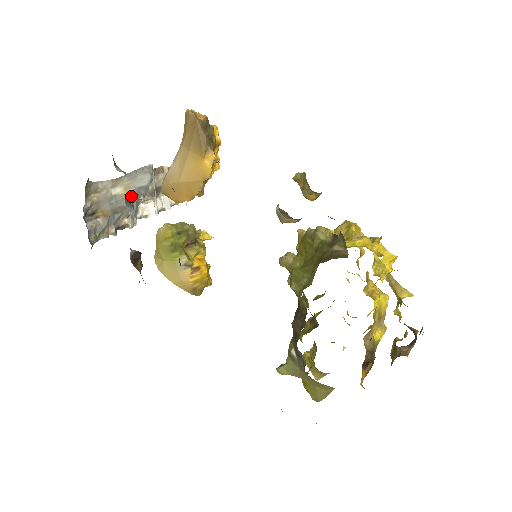
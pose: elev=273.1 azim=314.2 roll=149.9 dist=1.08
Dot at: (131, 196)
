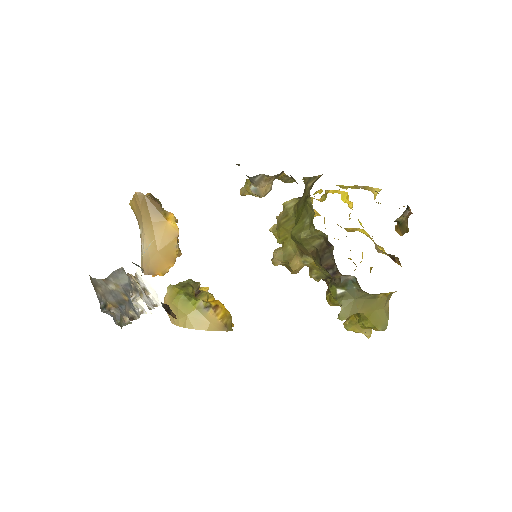
Dot at: (123, 292)
